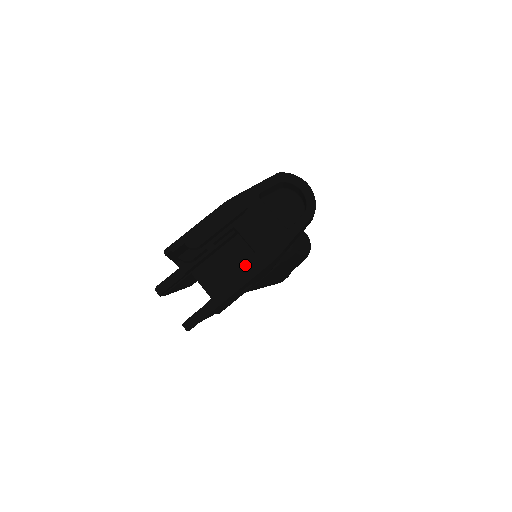
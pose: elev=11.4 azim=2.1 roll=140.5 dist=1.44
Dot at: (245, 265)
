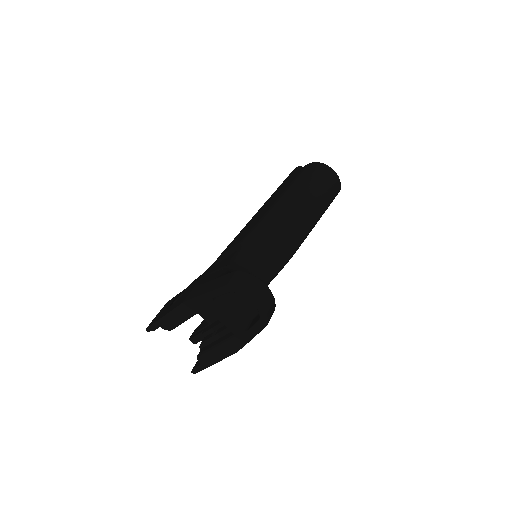
Dot at: (212, 351)
